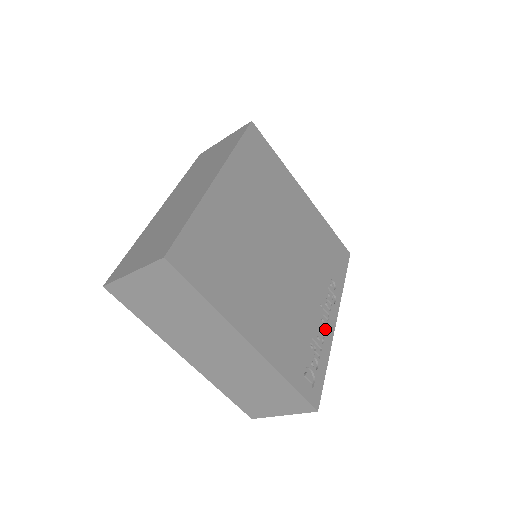
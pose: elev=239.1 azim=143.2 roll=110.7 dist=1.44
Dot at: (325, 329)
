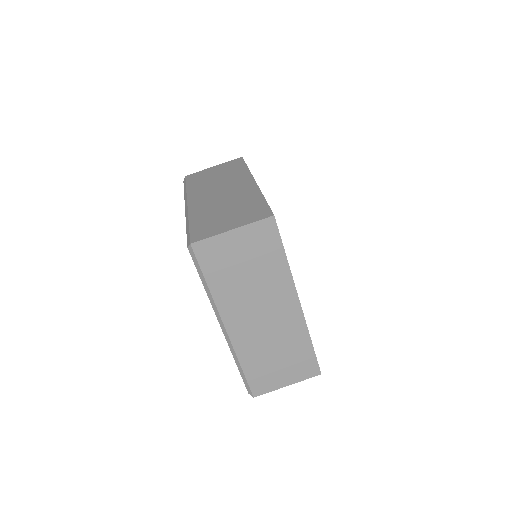
Dot at: occluded
